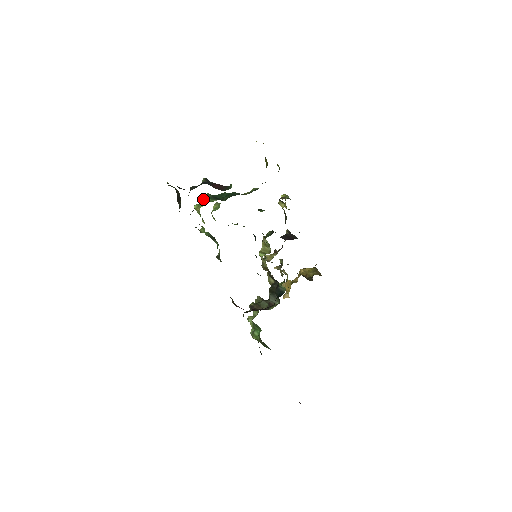
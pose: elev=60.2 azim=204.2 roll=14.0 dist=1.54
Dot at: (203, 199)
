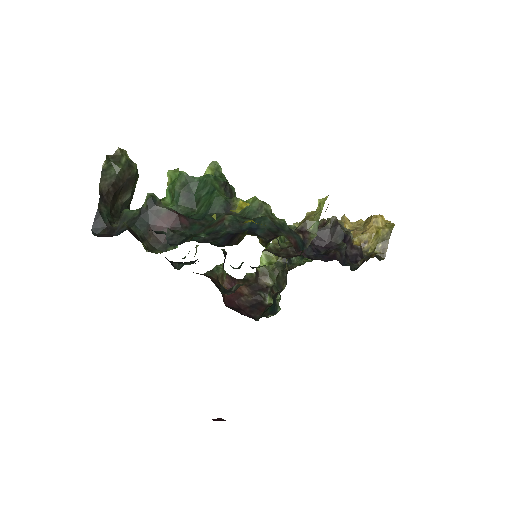
Dot at: (172, 184)
